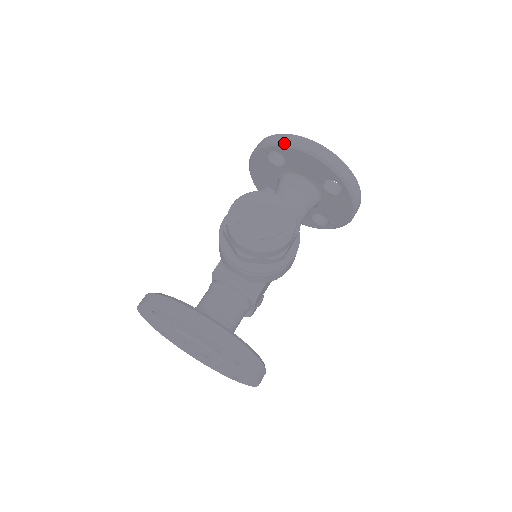
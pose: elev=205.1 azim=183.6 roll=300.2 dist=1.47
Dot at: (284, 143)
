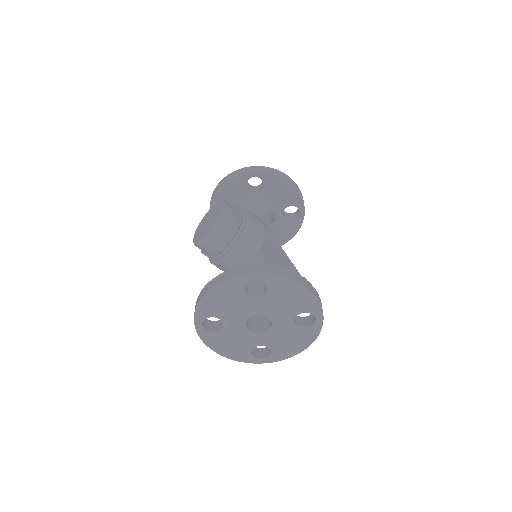
Dot at: (211, 203)
